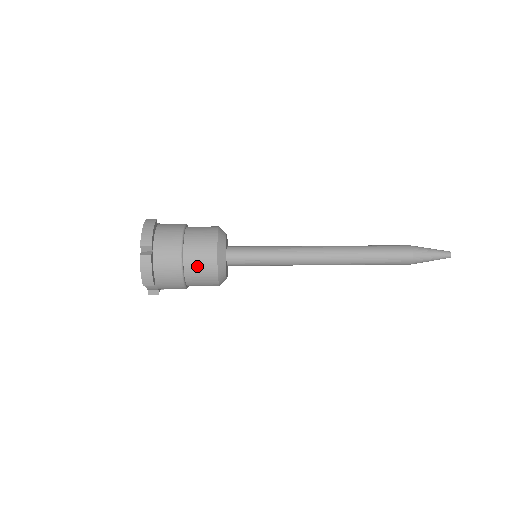
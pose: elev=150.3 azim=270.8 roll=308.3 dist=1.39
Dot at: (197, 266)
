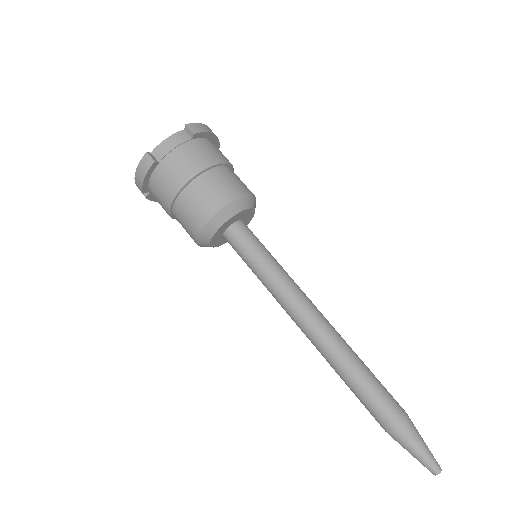
Dot at: occluded
